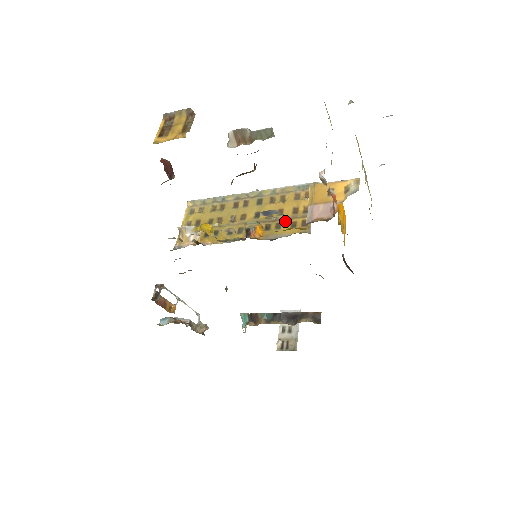
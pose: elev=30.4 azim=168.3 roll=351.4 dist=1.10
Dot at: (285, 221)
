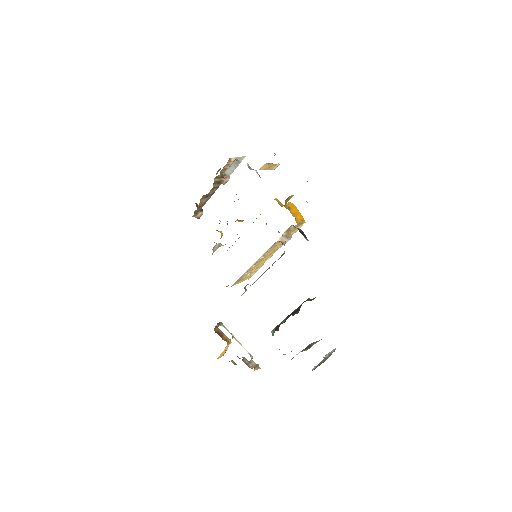
Dot at: occluded
